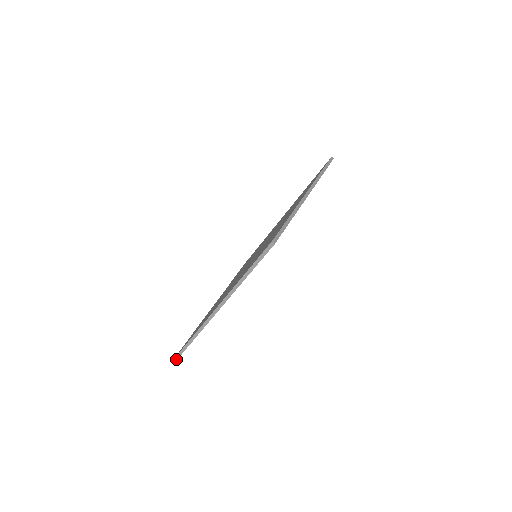
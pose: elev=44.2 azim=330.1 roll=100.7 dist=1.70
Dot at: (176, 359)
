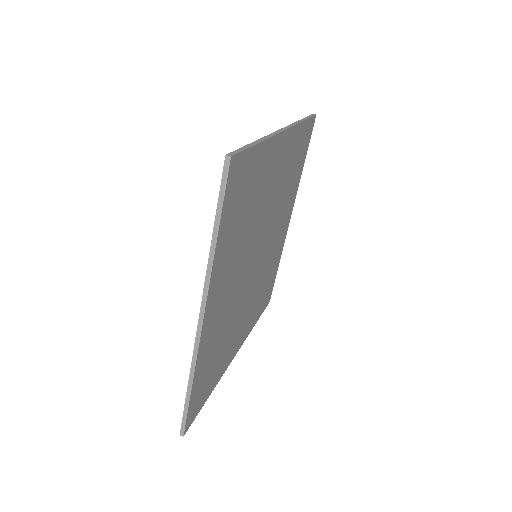
Dot at: (183, 431)
